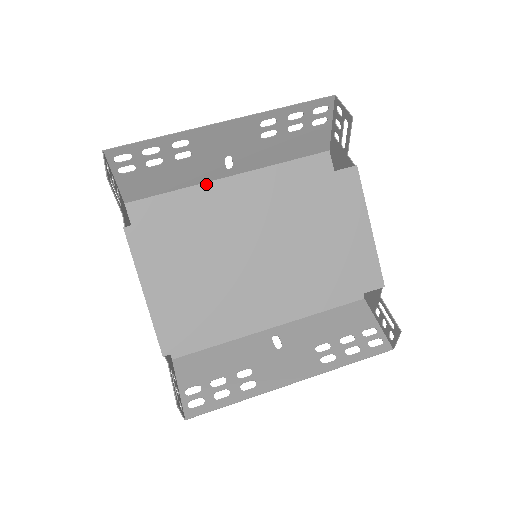
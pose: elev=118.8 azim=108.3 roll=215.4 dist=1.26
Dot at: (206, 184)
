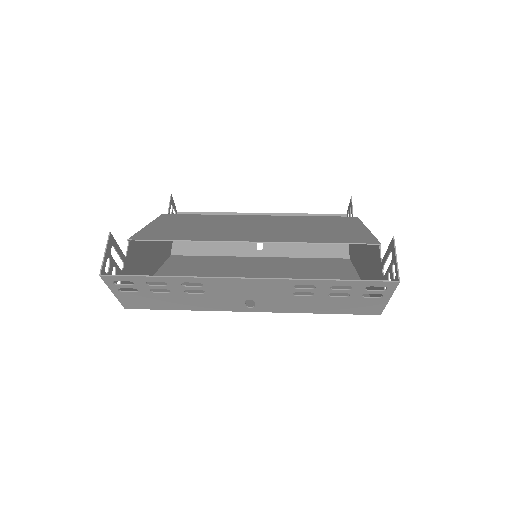
Dot at: (237, 257)
